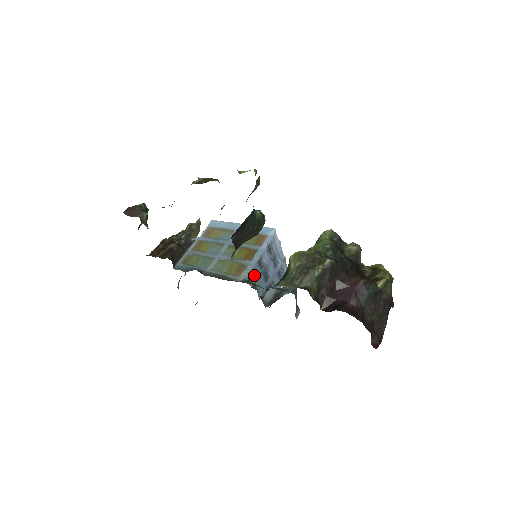
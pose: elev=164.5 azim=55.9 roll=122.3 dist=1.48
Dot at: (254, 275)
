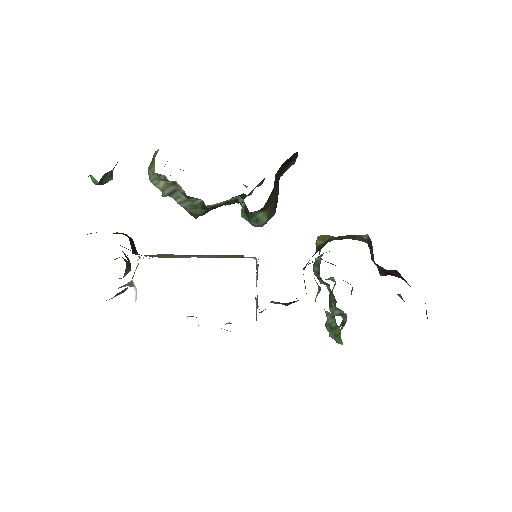
Dot at: (257, 274)
